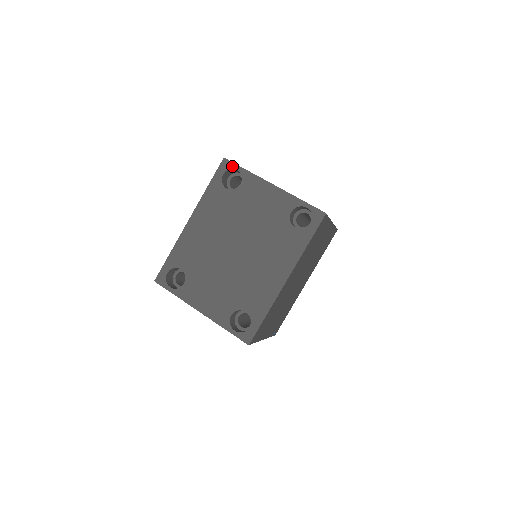
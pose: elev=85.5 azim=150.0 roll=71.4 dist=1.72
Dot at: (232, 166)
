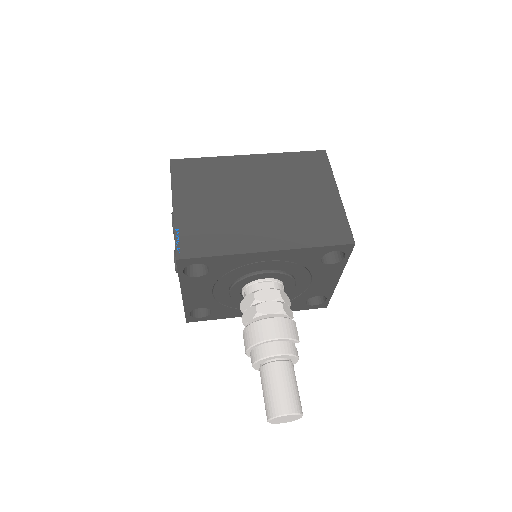
Dot at: occluded
